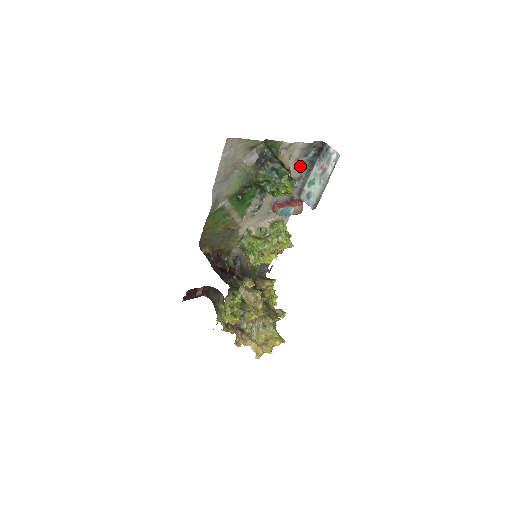
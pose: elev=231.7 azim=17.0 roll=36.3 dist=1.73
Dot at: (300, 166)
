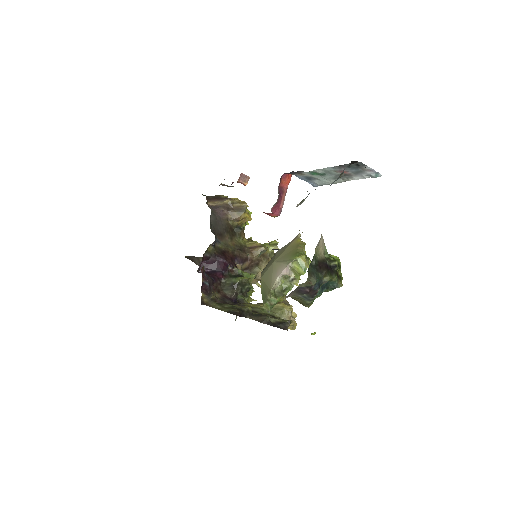
Dot at: occluded
